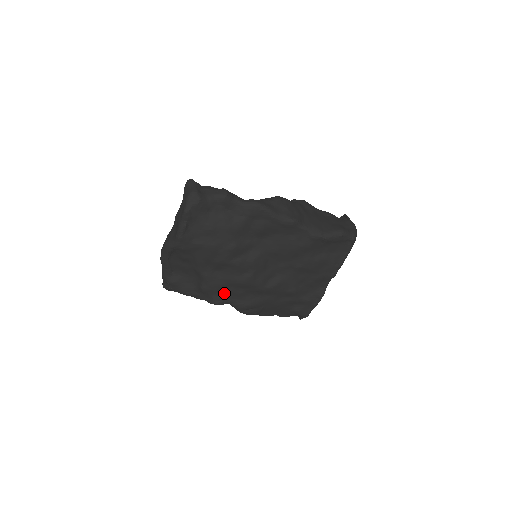
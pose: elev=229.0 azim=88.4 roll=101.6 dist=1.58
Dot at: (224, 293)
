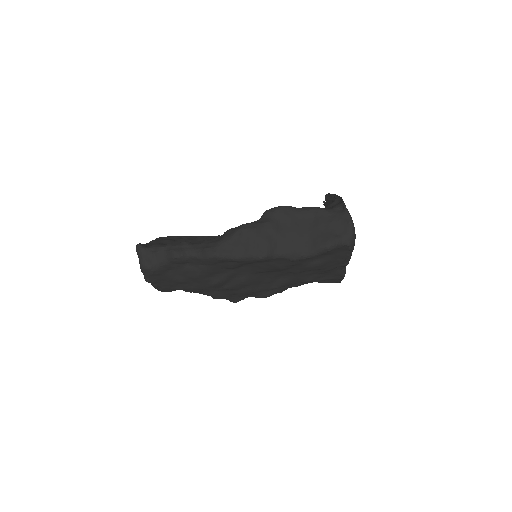
Dot at: (236, 296)
